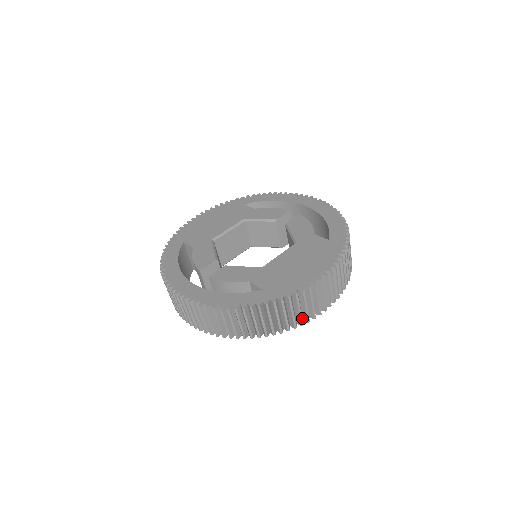
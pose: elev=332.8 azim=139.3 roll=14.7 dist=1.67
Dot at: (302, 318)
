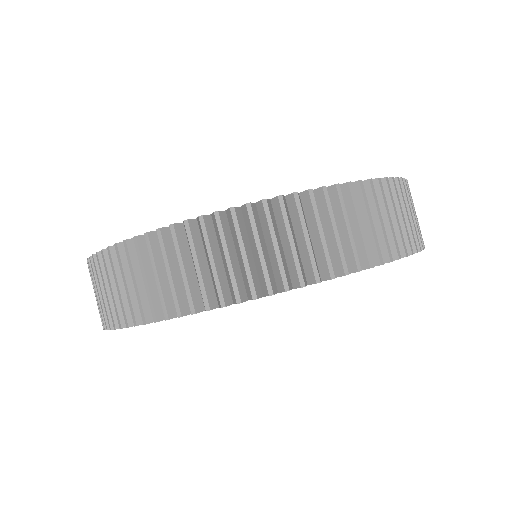
Dot at: (406, 242)
